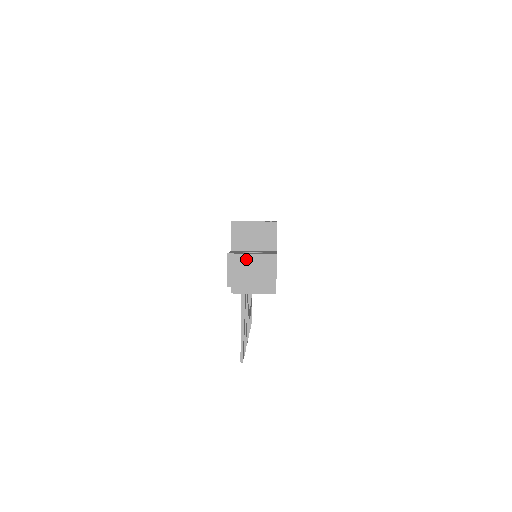
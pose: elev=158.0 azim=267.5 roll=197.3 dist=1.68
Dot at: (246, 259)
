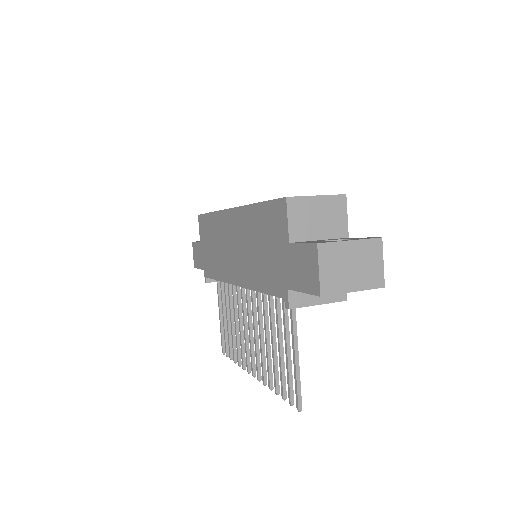
Dot at: (343, 249)
